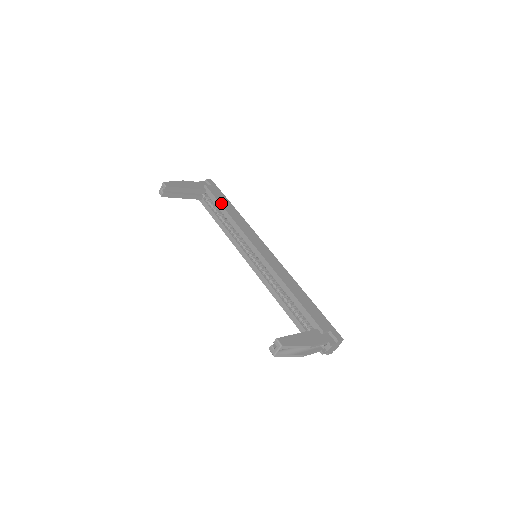
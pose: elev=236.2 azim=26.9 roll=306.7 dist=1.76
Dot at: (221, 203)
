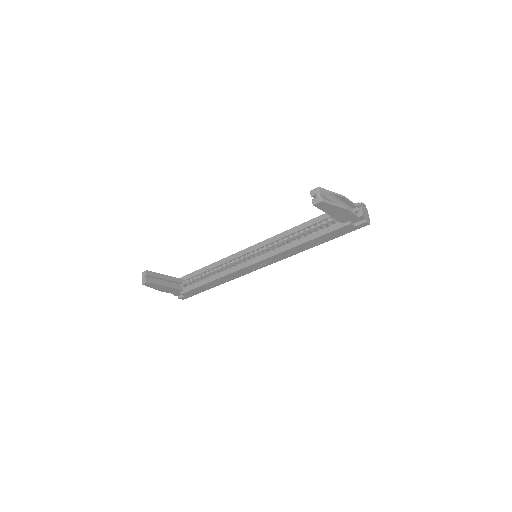
Dot at: (201, 269)
